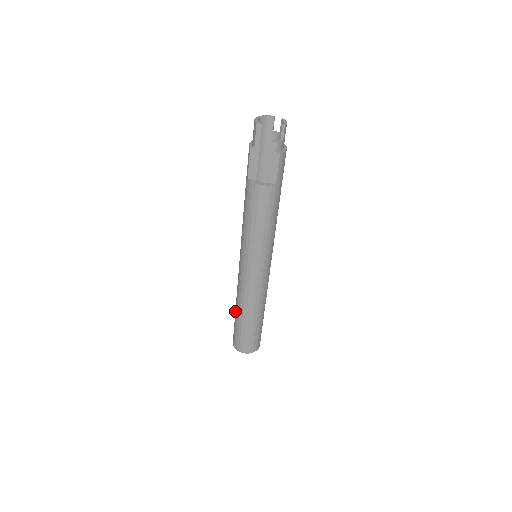
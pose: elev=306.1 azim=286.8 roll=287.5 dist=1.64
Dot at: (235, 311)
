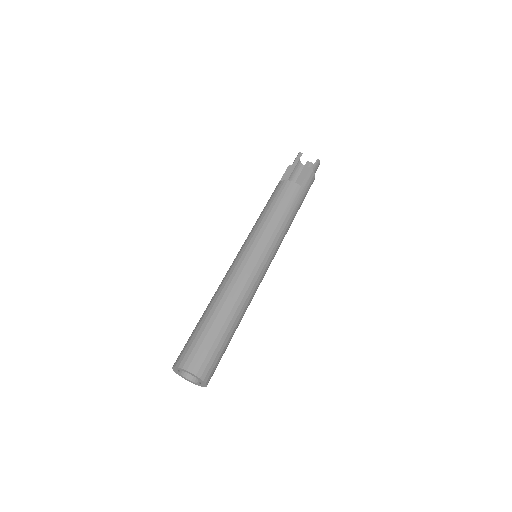
Dot at: occluded
